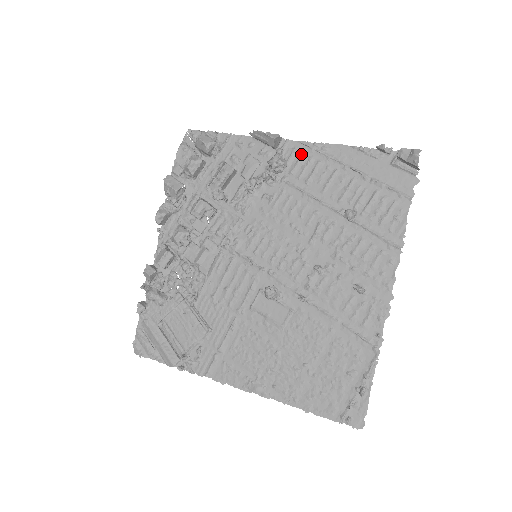
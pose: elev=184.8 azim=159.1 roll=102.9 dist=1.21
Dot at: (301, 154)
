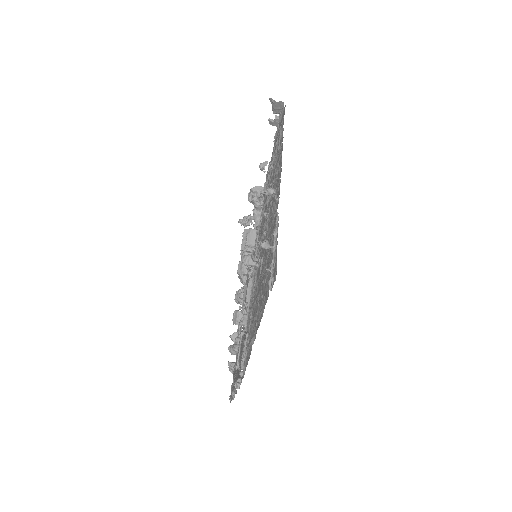
Dot at: (266, 181)
